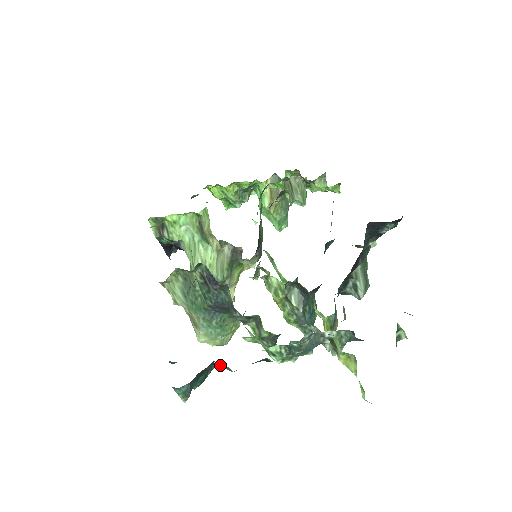
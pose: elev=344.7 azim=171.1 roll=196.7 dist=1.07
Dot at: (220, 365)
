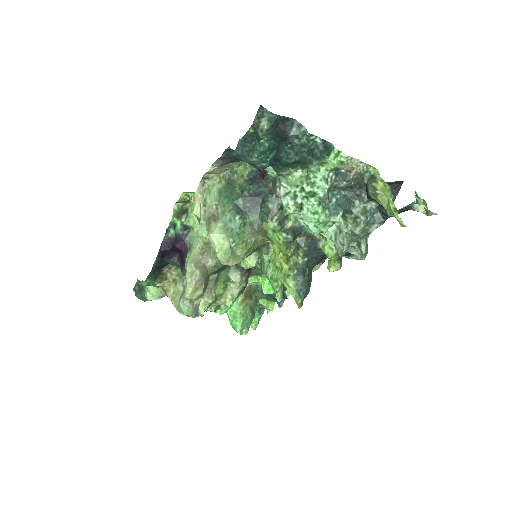
Dot at: (301, 124)
